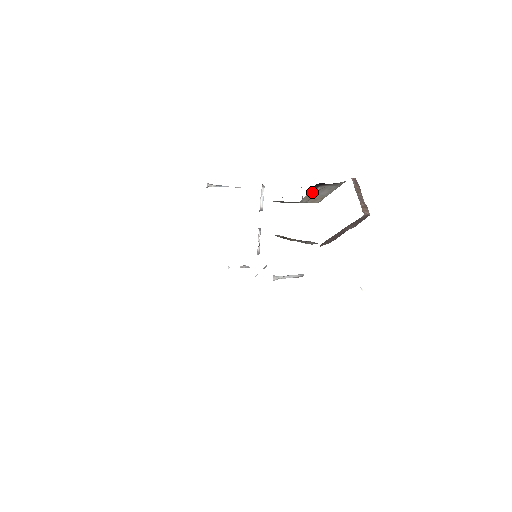
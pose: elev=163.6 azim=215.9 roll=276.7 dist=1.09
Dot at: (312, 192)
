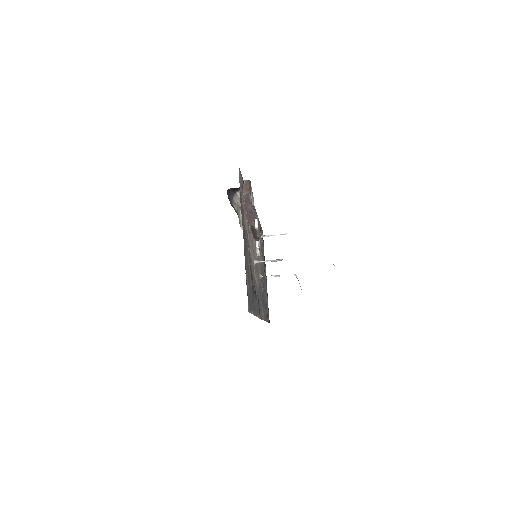
Dot at: (237, 197)
